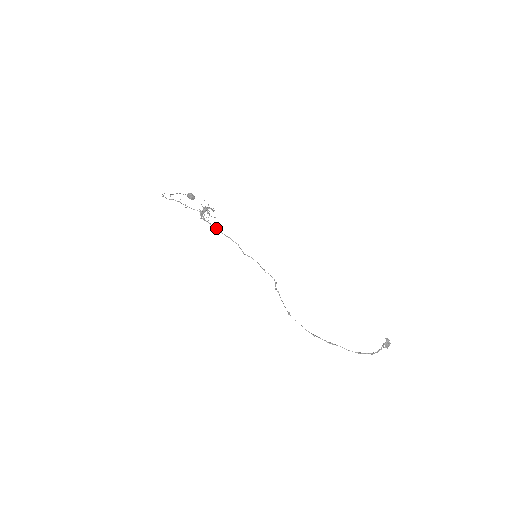
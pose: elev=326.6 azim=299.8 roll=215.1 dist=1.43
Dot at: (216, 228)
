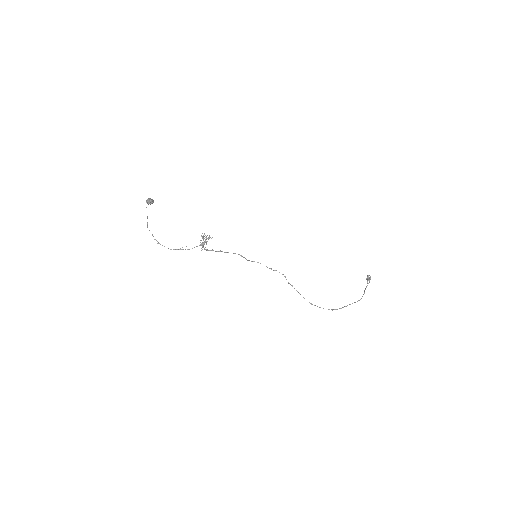
Dot at: (219, 251)
